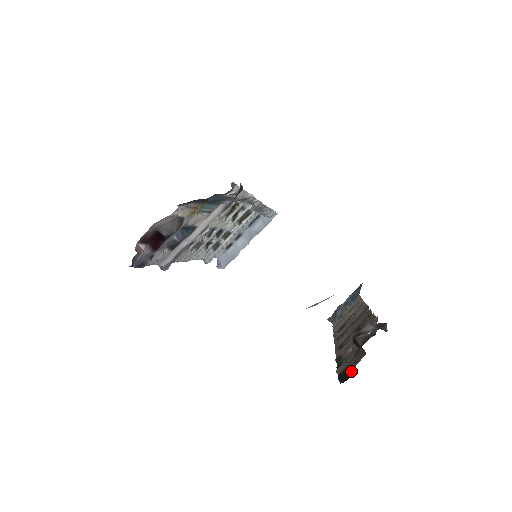
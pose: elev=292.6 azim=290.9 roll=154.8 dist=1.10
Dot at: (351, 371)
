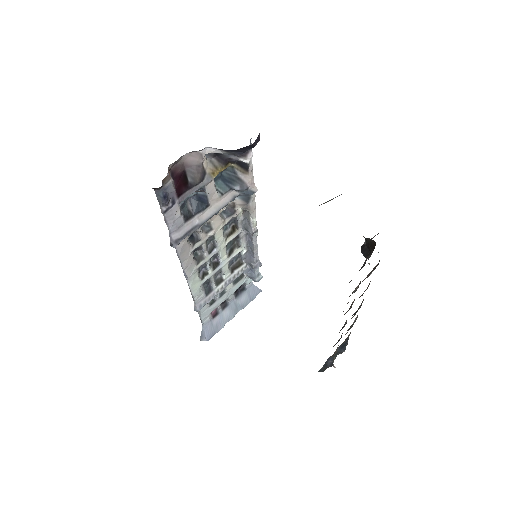
Dot at: (364, 265)
